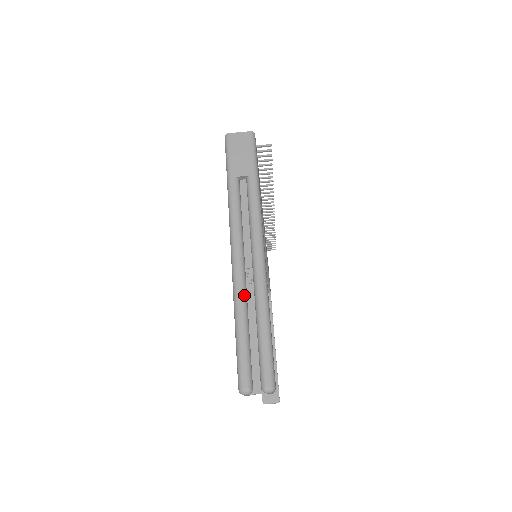
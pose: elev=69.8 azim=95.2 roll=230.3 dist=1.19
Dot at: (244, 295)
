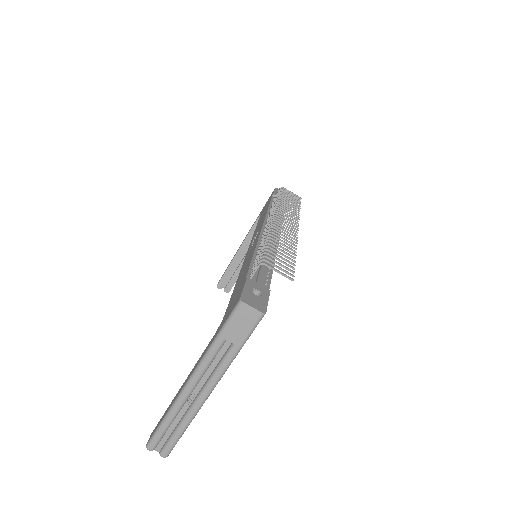
Dot at: (179, 410)
